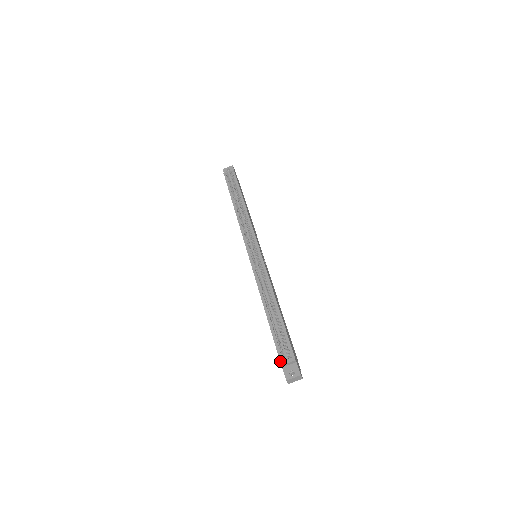
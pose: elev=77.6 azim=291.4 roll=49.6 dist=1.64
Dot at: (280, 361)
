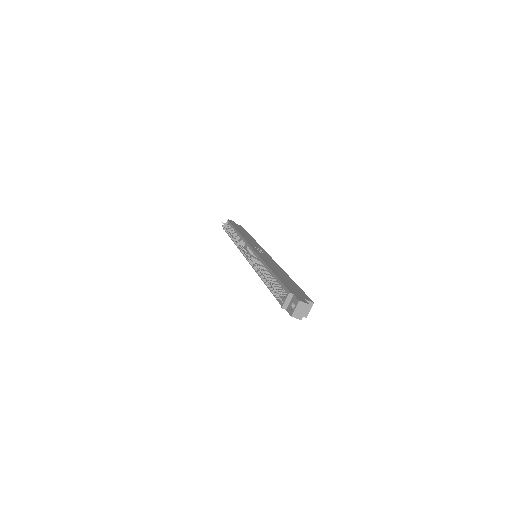
Dot at: (281, 306)
